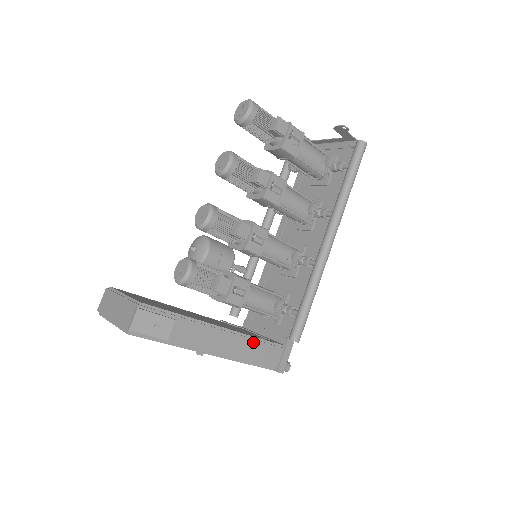
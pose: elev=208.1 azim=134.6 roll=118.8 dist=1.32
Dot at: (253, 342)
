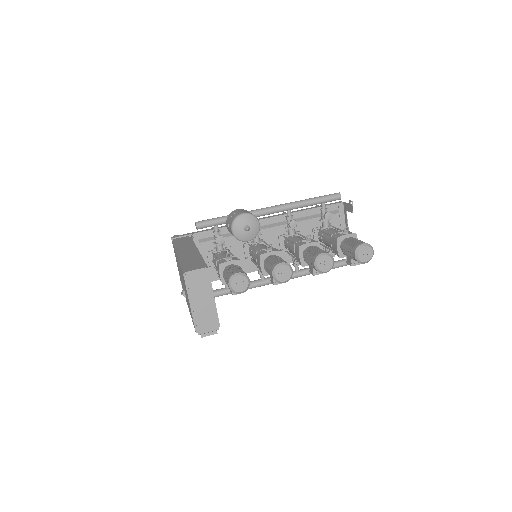
Dot at: occluded
